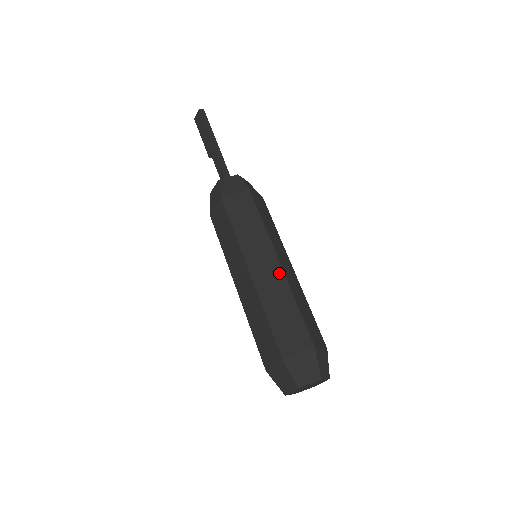
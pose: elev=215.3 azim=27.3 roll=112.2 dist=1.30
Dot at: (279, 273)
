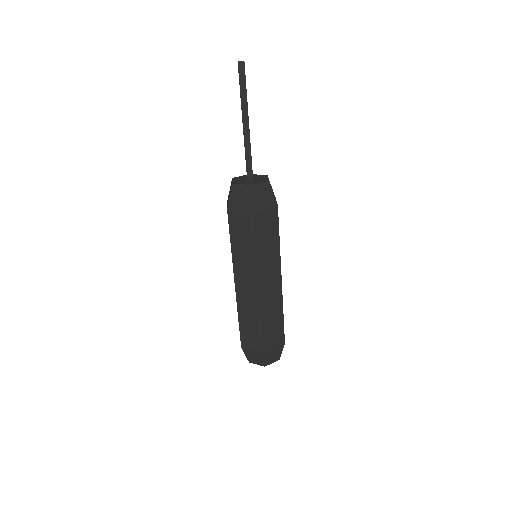
Dot at: (256, 296)
